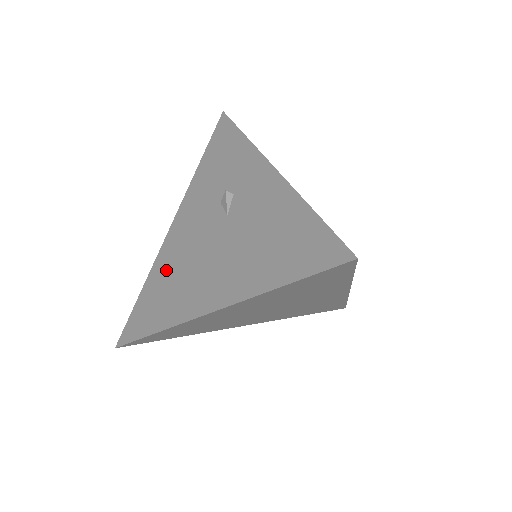
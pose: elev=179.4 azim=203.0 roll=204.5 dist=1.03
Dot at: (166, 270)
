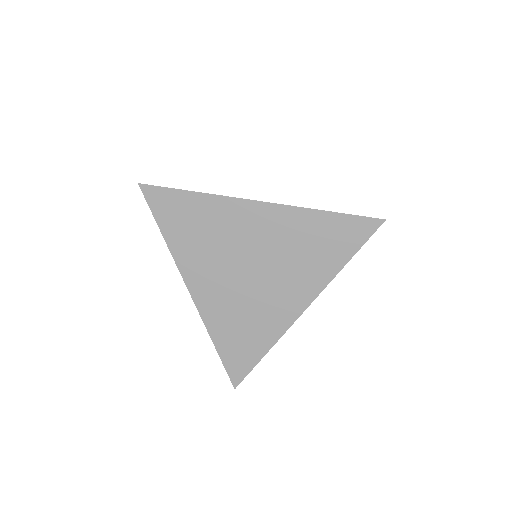
Dot at: occluded
